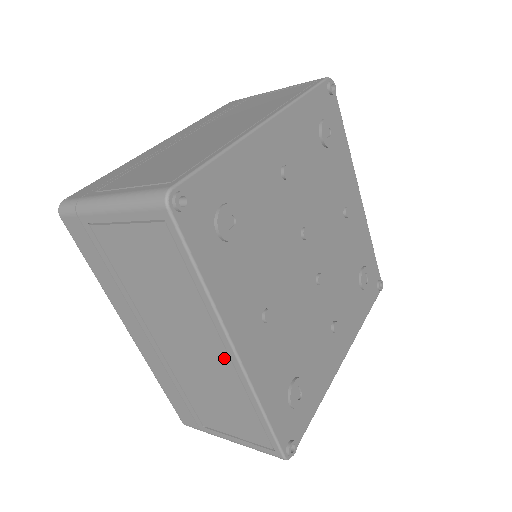
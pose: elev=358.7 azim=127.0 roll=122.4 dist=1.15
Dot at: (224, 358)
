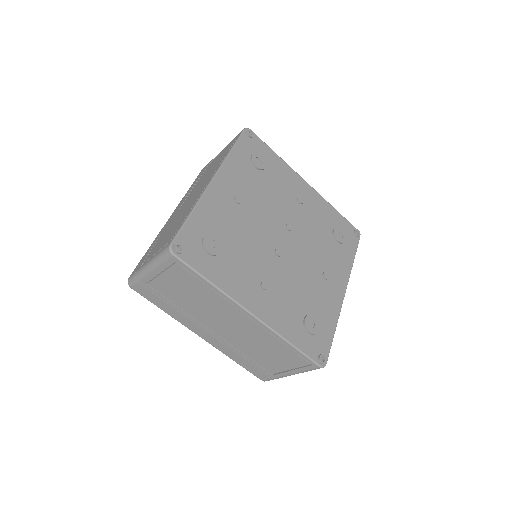
Dot at: (204, 187)
